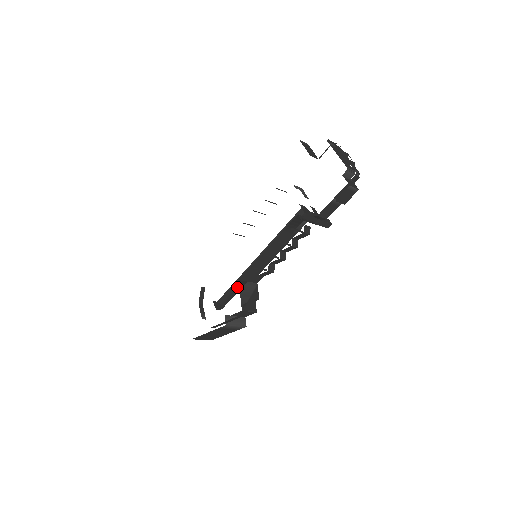
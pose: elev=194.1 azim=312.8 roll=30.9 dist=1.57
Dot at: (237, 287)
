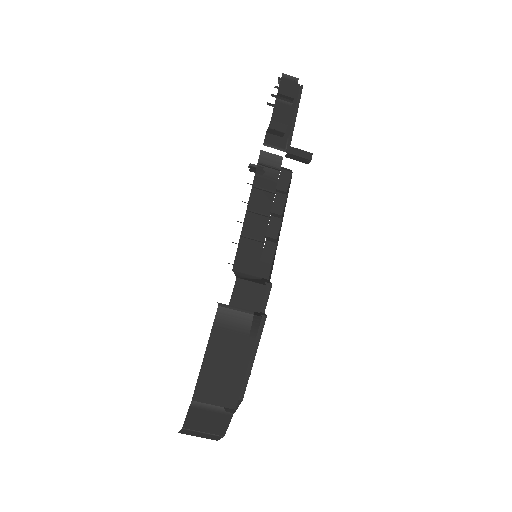
Dot at: occluded
